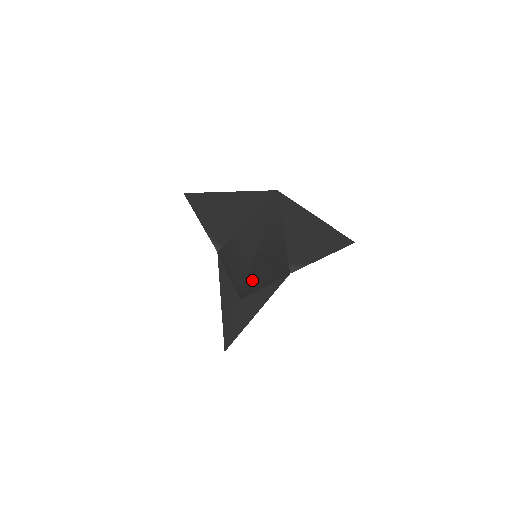
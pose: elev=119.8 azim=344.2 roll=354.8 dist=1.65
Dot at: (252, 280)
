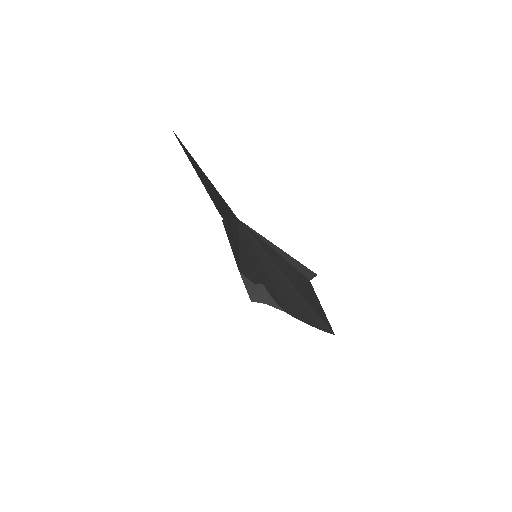
Dot at: occluded
